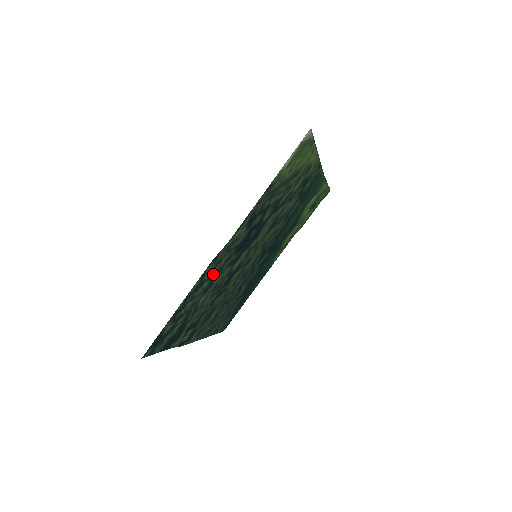
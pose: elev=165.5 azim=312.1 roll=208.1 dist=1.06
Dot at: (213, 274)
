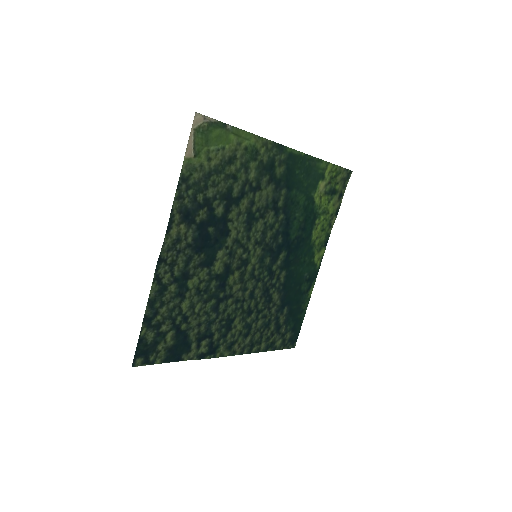
Dot at: (176, 277)
